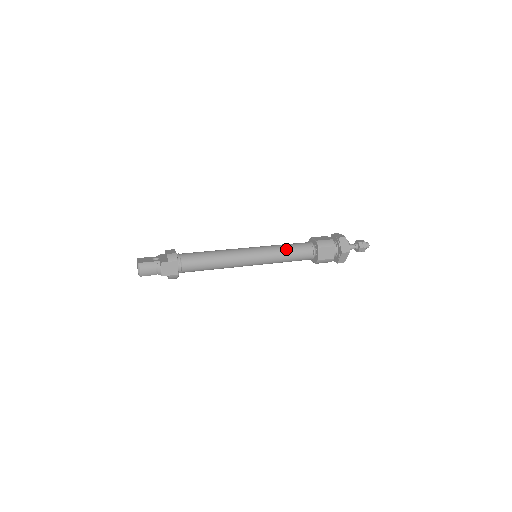
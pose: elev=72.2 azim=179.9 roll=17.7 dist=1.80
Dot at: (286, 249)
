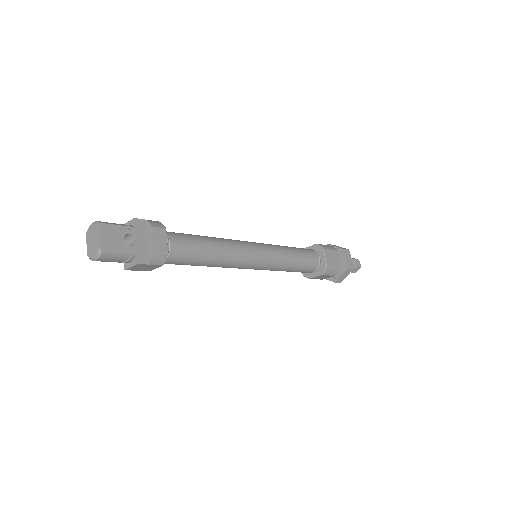
Dot at: (293, 265)
